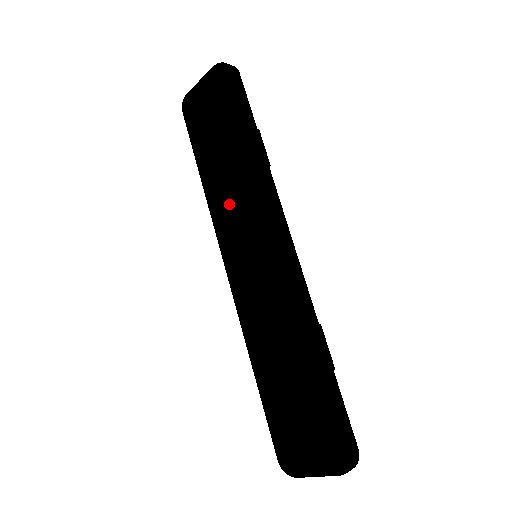
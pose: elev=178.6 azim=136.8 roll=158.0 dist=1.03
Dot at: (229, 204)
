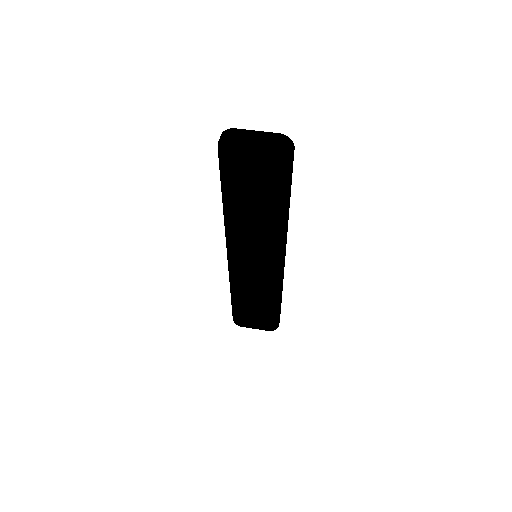
Dot at: (250, 235)
